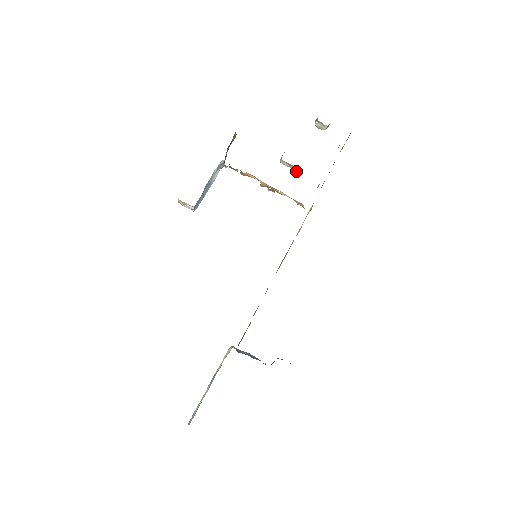
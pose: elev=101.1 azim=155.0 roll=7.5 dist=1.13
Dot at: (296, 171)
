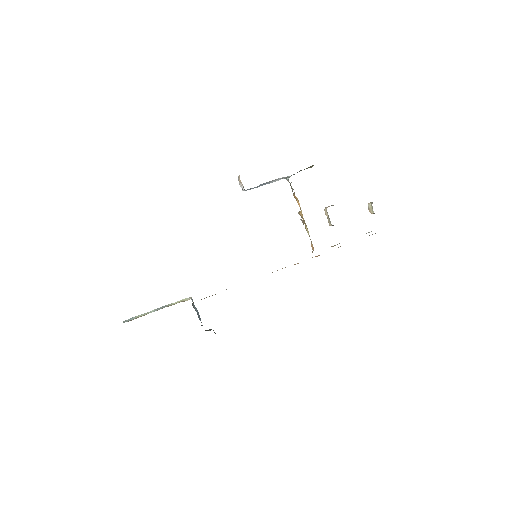
Dot at: (329, 224)
